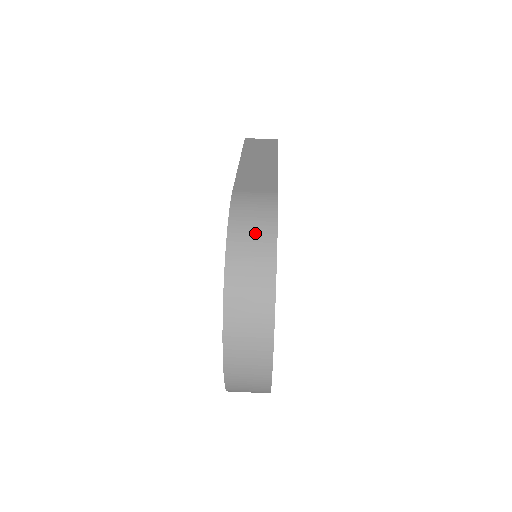
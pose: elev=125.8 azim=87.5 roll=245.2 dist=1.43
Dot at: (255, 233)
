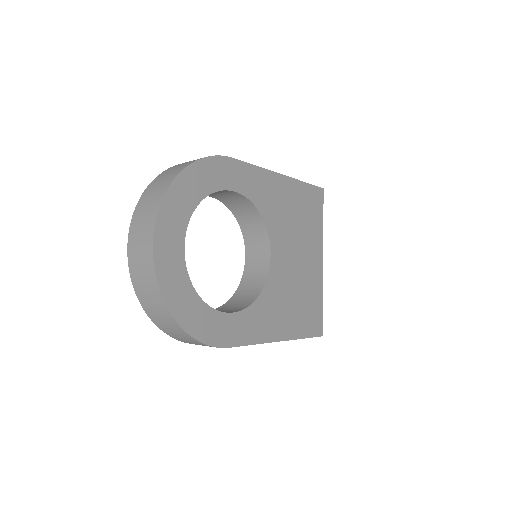
Dot at: (184, 163)
